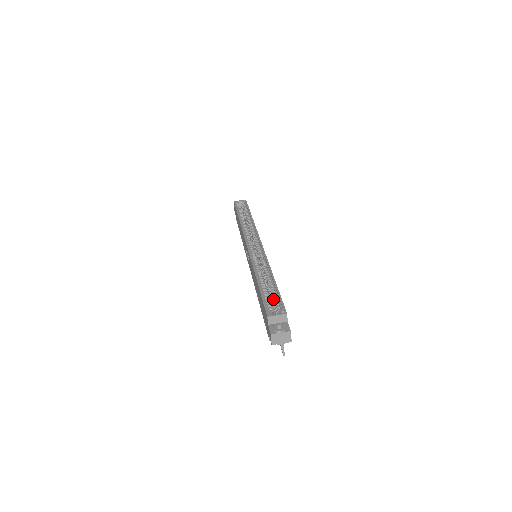
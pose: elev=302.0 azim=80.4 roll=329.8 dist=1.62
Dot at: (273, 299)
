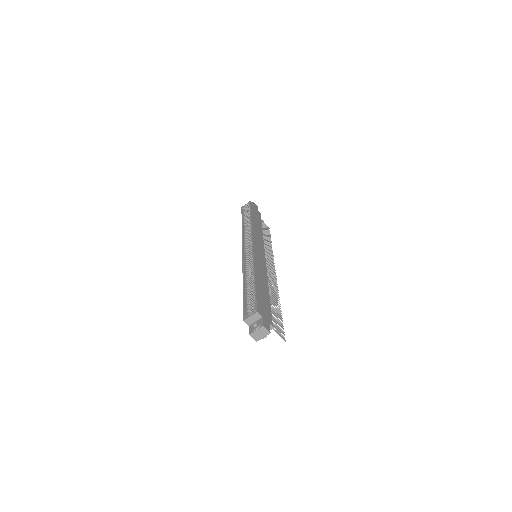
Dot at: occluded
